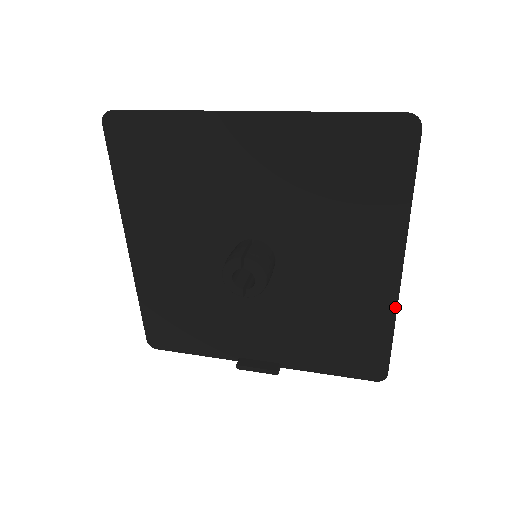
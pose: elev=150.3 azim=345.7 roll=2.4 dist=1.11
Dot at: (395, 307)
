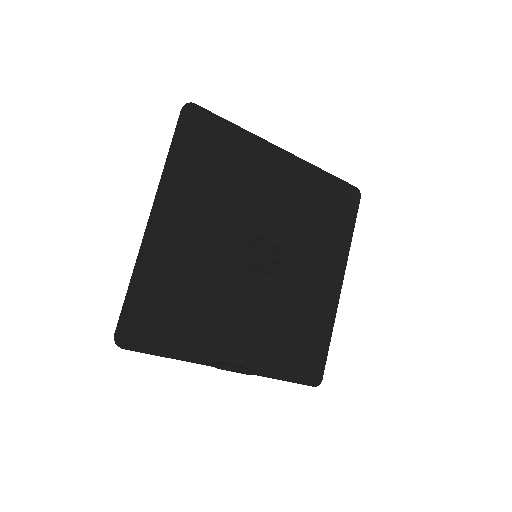
Dot at: (335, 314)
